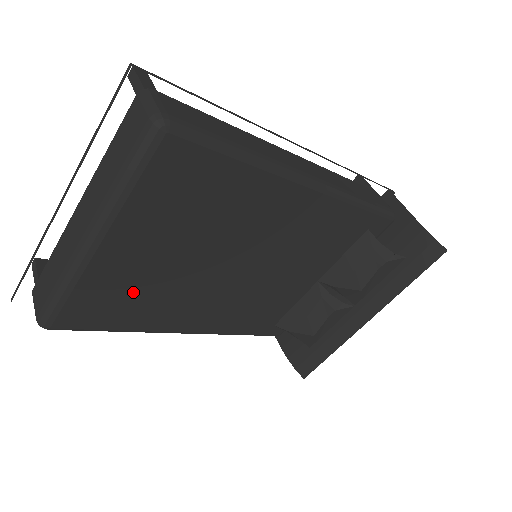
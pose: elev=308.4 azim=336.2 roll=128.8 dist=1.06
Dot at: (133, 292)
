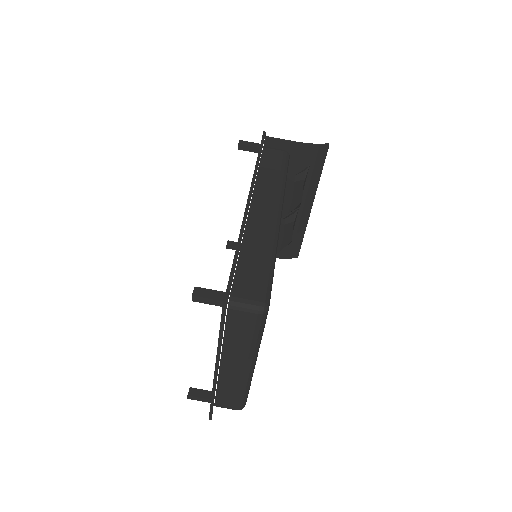
Dot at: occluded
